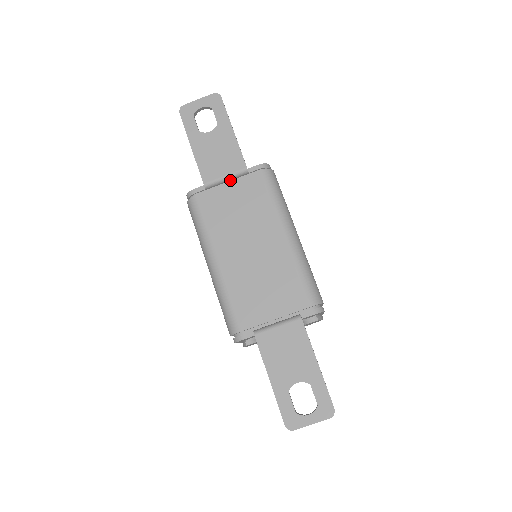
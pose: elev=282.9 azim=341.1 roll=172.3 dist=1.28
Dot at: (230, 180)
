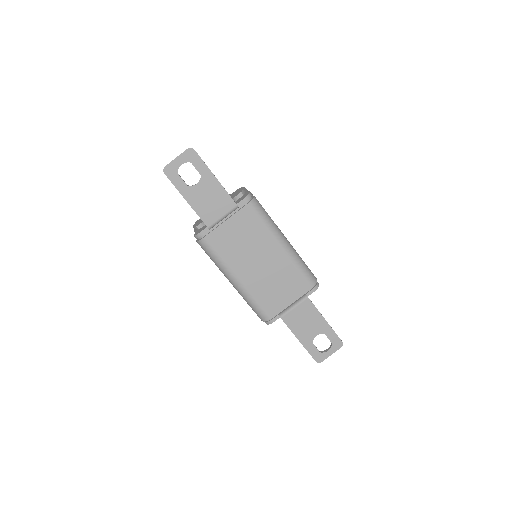
Dot at: (226, 216)
